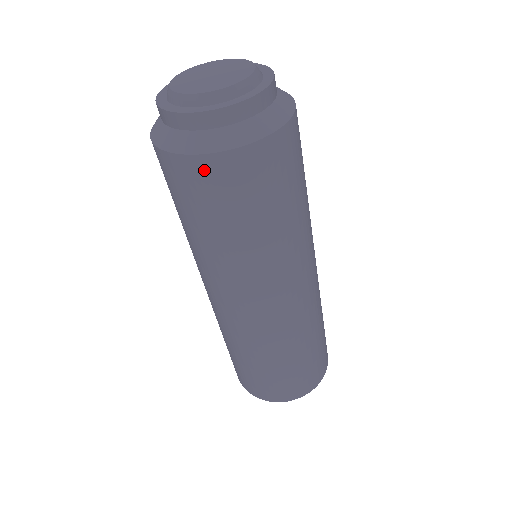
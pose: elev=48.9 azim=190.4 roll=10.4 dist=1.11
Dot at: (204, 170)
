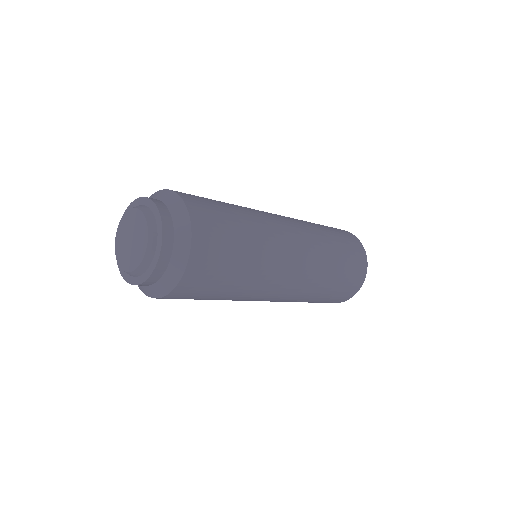
Dot at: (186, 287)
